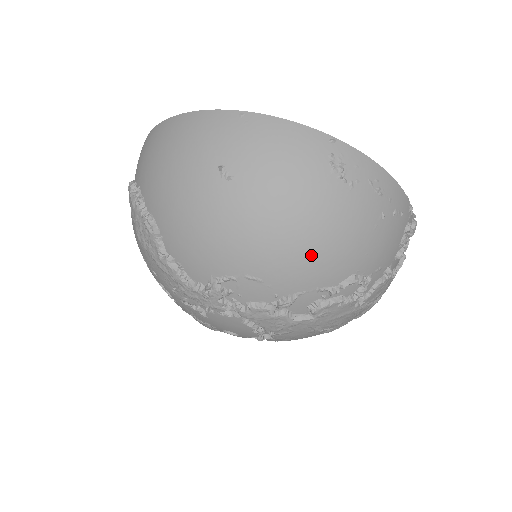
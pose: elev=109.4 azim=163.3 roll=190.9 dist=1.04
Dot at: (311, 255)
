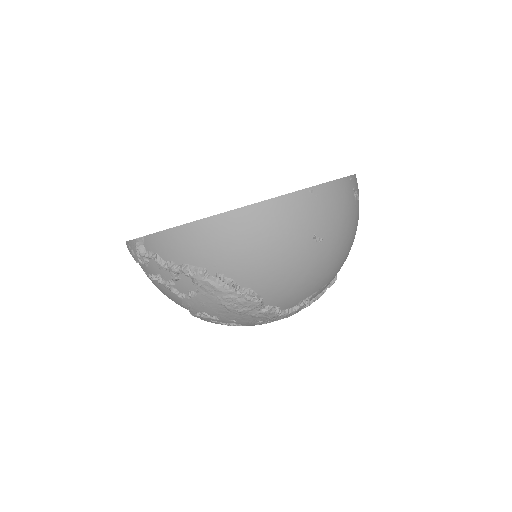
Dot at: occluded
